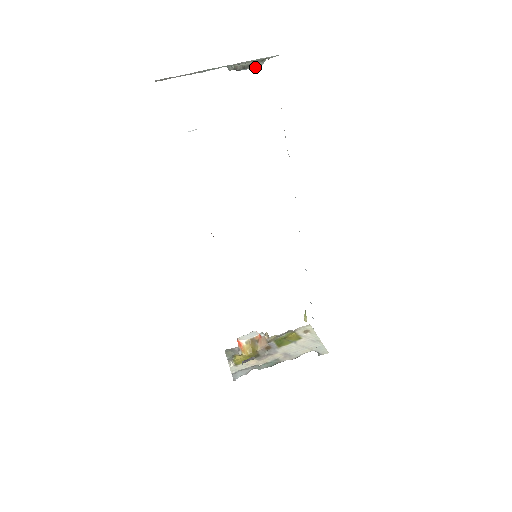
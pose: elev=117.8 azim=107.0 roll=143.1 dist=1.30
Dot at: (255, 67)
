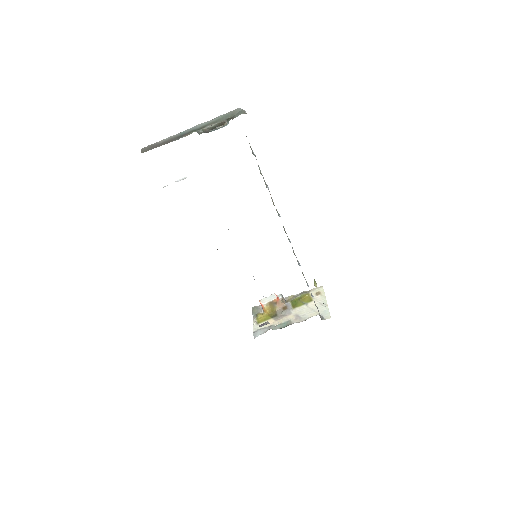
Dot at: (222, 126)
